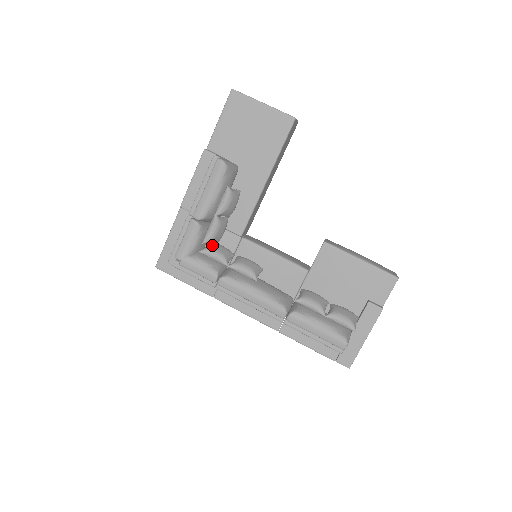
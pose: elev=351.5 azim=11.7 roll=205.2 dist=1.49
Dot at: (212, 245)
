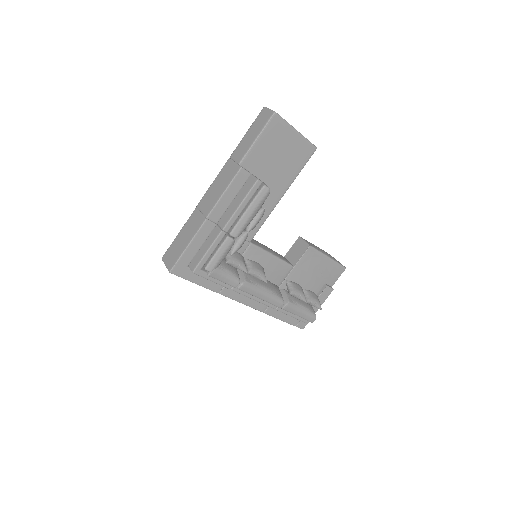
Dot at: (233, 254)
